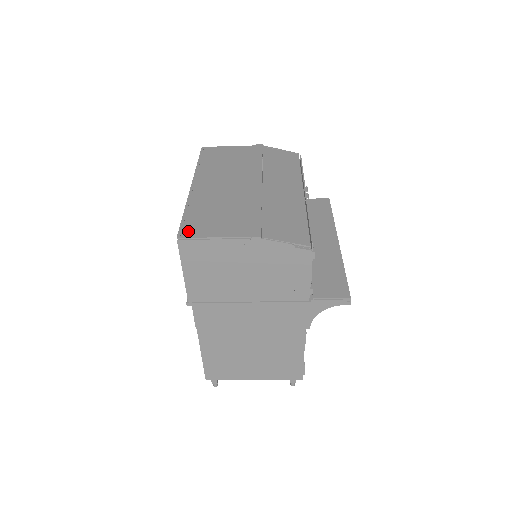
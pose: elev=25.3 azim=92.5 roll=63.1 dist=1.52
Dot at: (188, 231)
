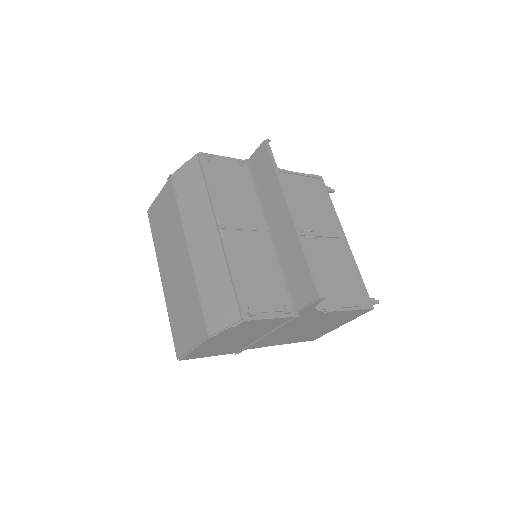
Dot at: (178, 348)
